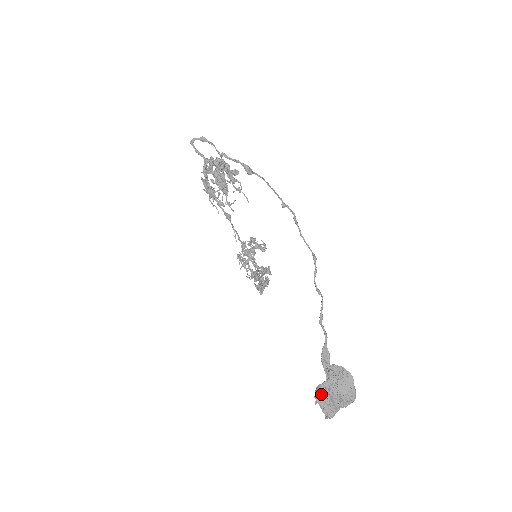
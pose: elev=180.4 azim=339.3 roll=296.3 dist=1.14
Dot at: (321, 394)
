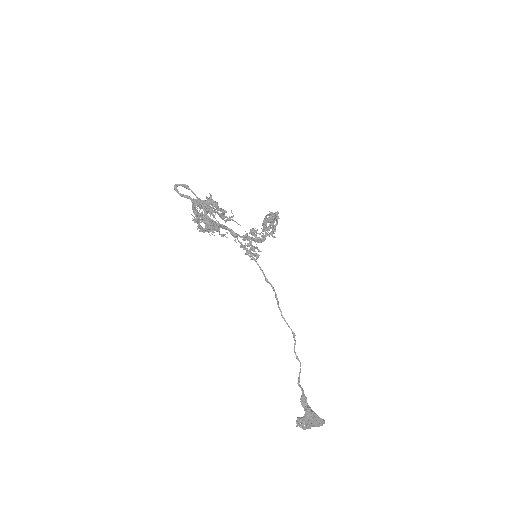
Dot at: (300, 424)
